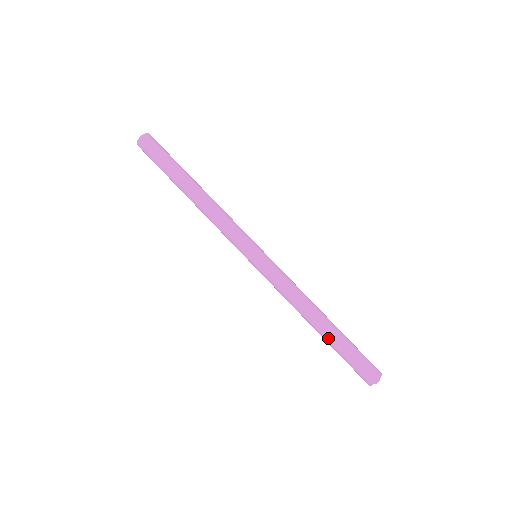
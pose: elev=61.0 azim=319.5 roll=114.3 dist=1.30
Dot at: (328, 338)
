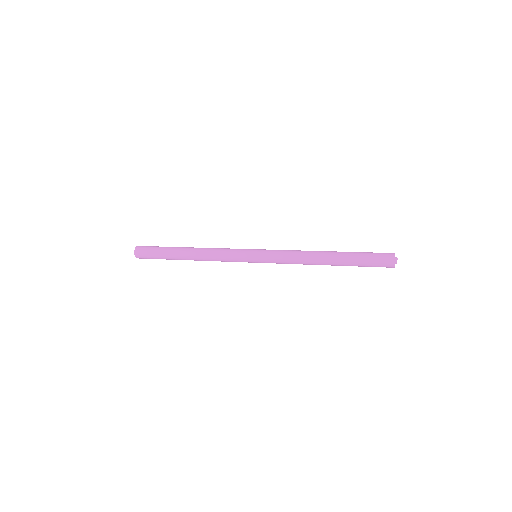
Dot at: occluded
